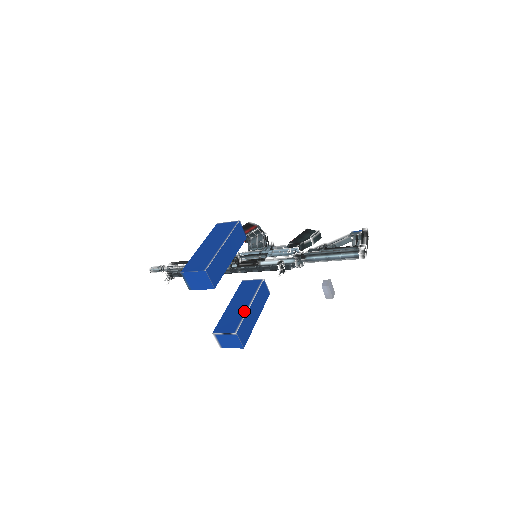
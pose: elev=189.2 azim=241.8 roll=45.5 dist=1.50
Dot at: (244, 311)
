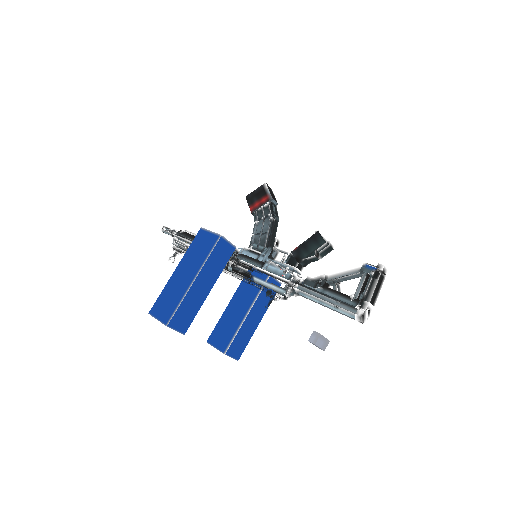
Dot at: (239, 322)
